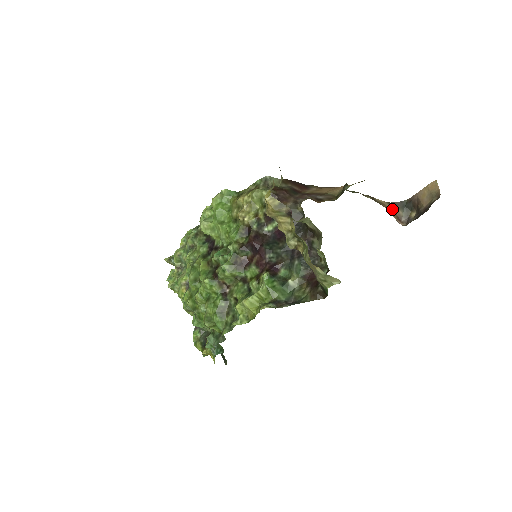
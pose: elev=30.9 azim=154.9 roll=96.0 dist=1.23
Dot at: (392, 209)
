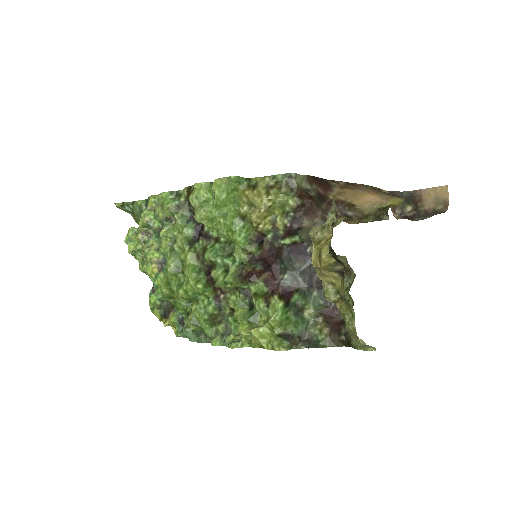
Dot at: occluded
